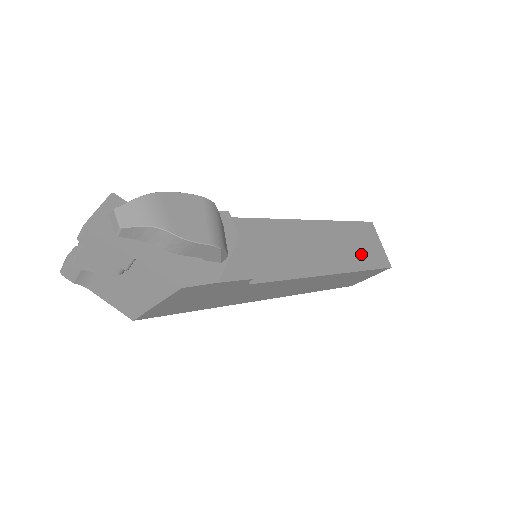
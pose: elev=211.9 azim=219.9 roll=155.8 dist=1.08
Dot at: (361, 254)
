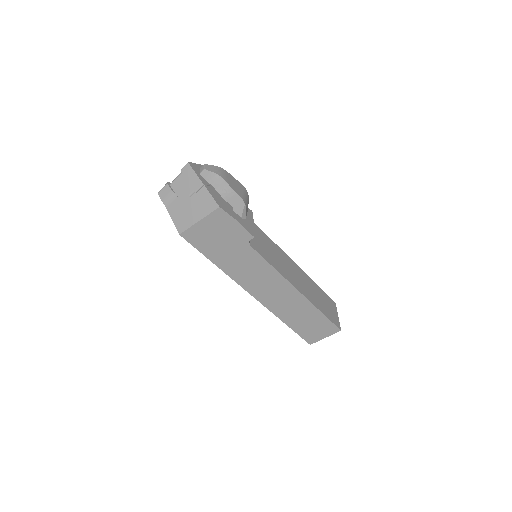
Dot at: (321, 304)
